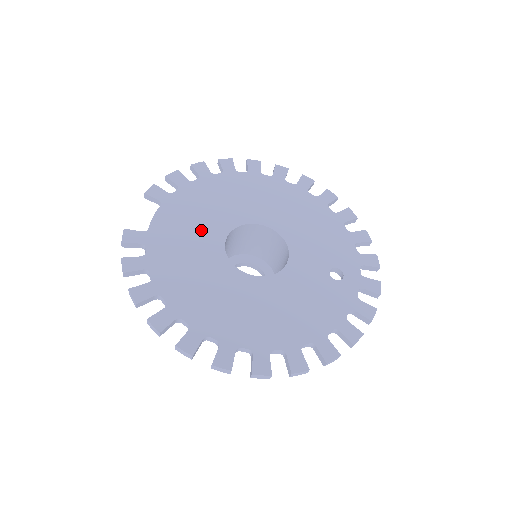
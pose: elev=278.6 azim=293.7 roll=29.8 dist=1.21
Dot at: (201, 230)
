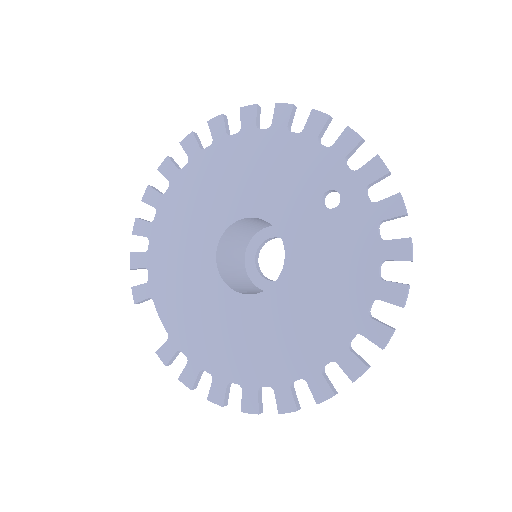
Dot at: (197, 290)
